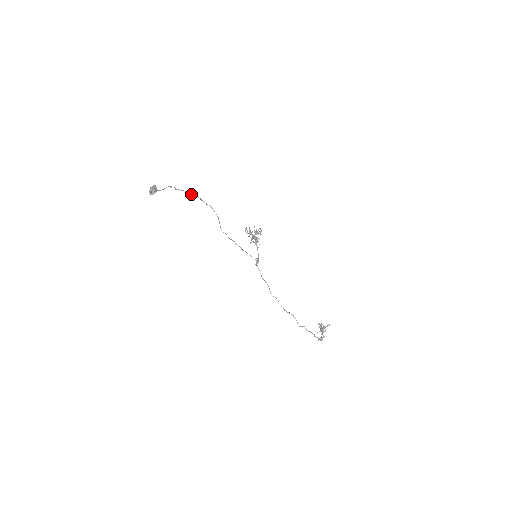
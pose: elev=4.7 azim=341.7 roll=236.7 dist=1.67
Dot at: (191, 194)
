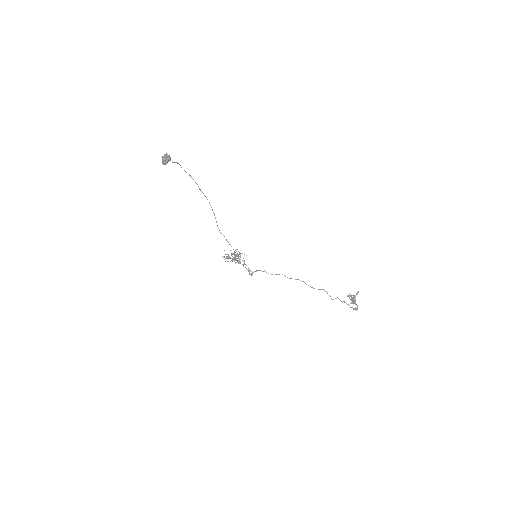
Dot at: (192, 178)
